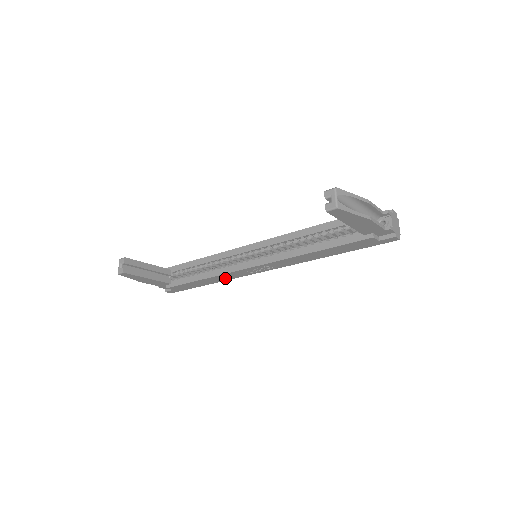
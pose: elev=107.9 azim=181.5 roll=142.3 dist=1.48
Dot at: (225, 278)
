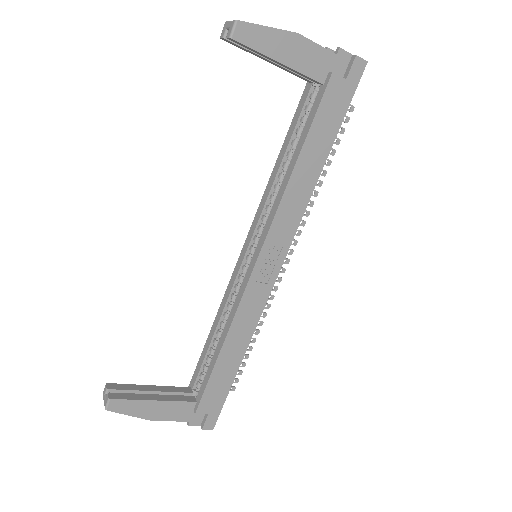
Dot at: (247, 325)
